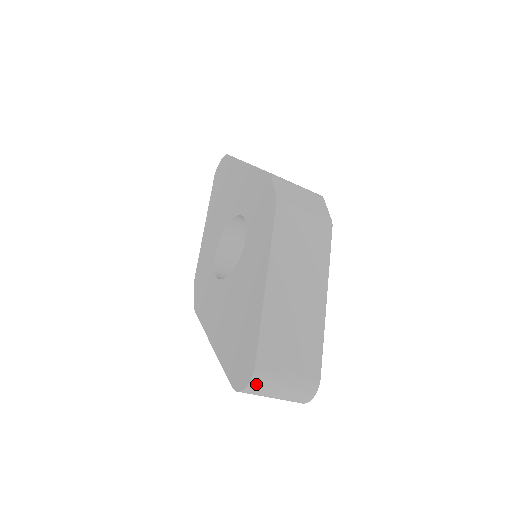
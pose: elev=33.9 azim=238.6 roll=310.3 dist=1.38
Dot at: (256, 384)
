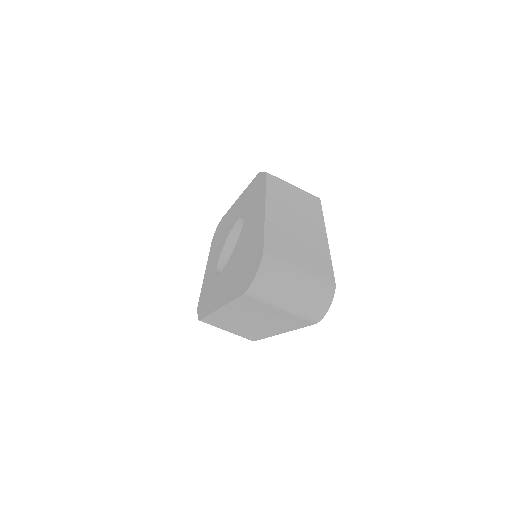
Dot at: (267, 270)
